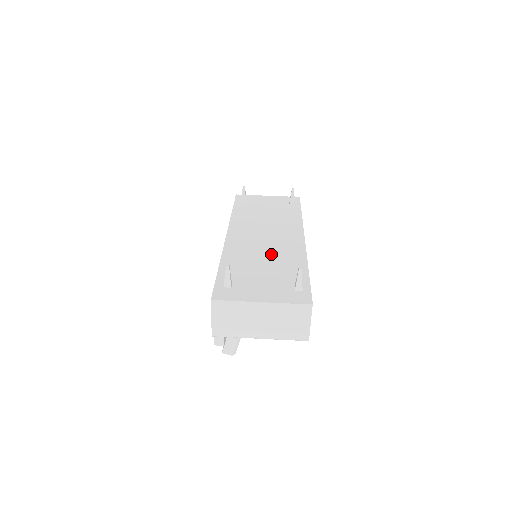
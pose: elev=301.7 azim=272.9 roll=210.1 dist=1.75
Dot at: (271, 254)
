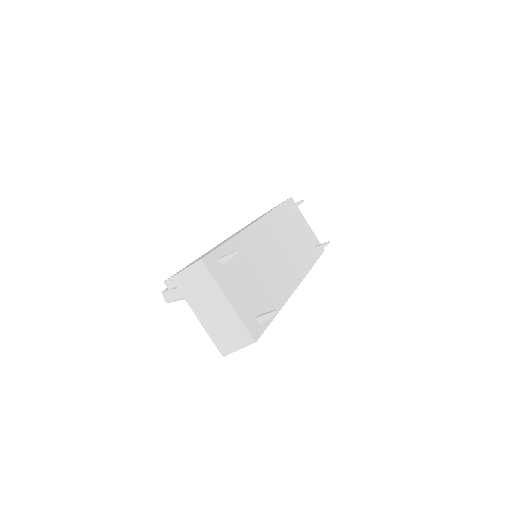
Dot at: (268, 272)
